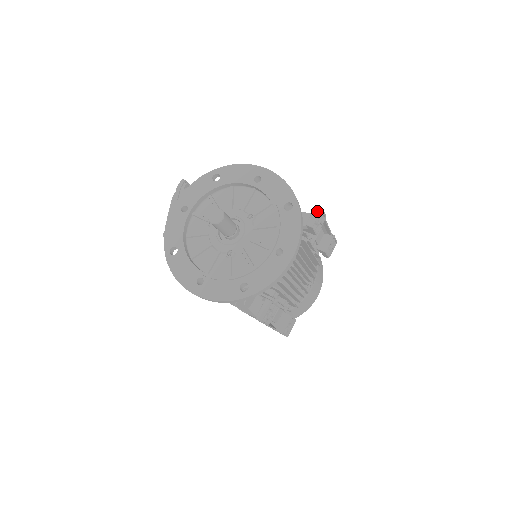
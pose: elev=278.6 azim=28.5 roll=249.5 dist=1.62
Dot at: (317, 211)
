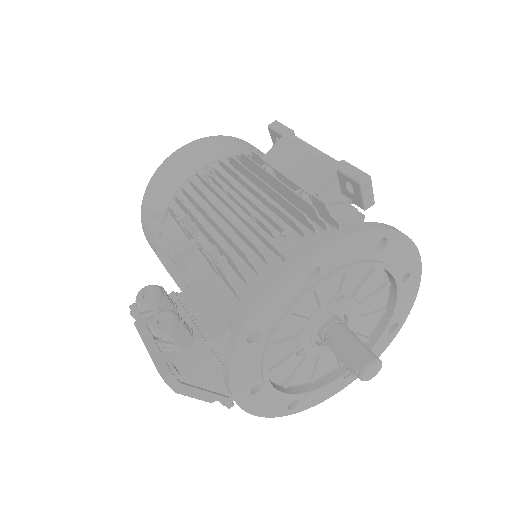
Dot at: (368, 187)
